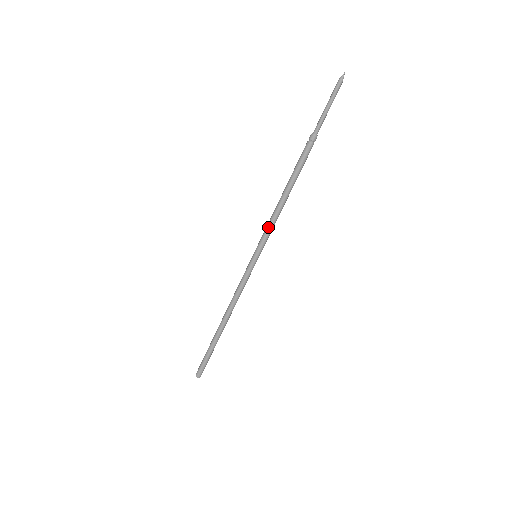
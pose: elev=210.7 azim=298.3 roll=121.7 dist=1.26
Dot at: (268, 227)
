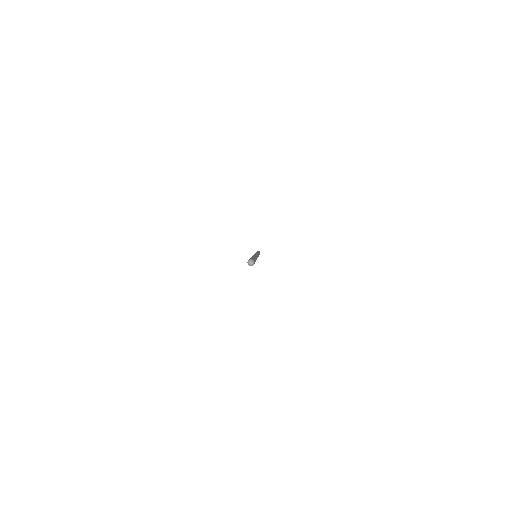
Dot at: occluded
